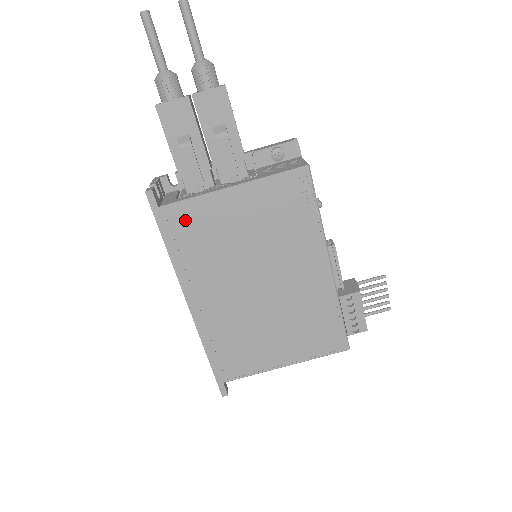
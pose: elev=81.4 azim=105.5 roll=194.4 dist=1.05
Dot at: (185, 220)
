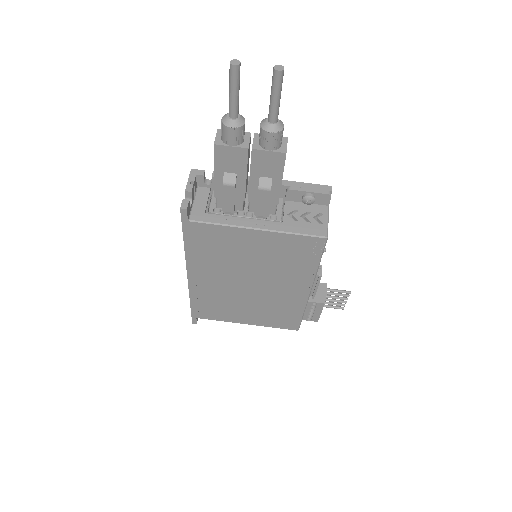
Dot at: (207, 234)
